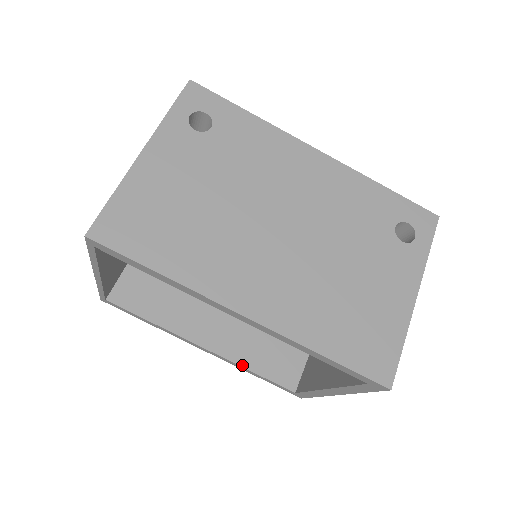
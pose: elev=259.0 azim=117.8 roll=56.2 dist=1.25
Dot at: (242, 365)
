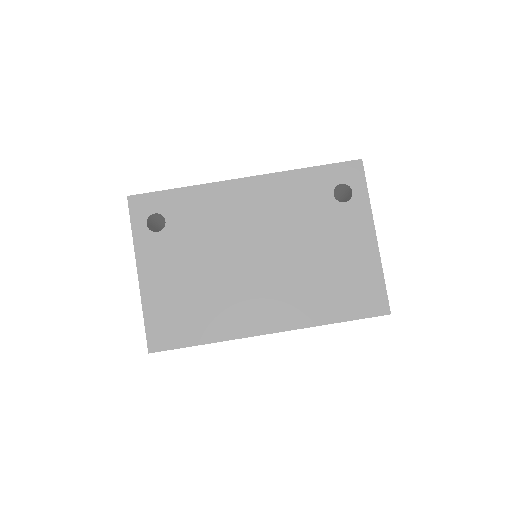
Dot at: occluded
